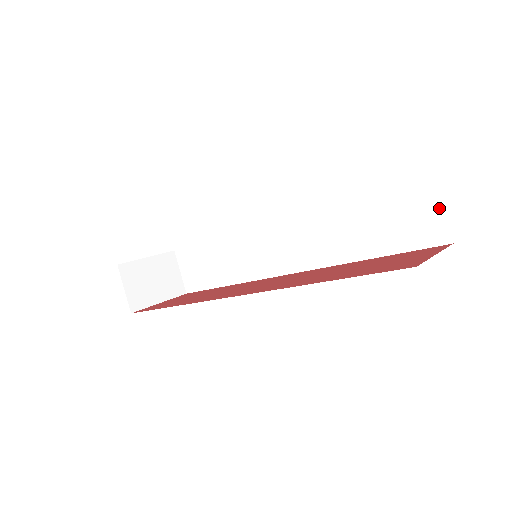
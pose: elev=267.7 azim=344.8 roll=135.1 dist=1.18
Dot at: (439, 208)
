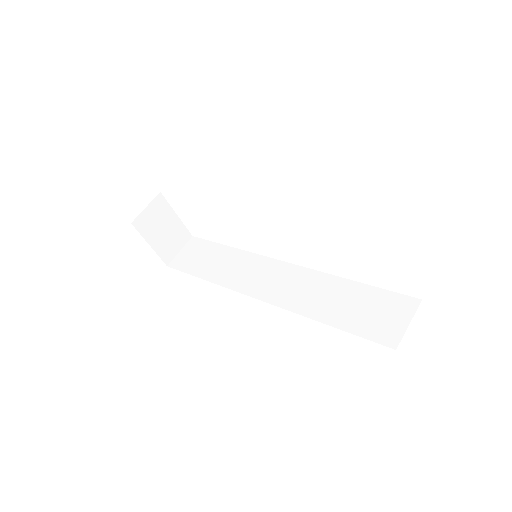
Dot at: (406, 321)
